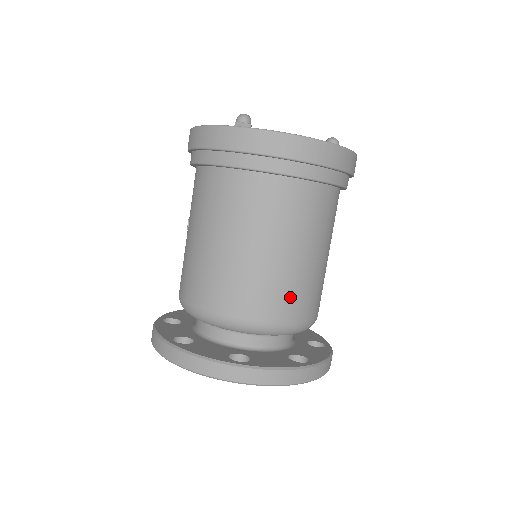
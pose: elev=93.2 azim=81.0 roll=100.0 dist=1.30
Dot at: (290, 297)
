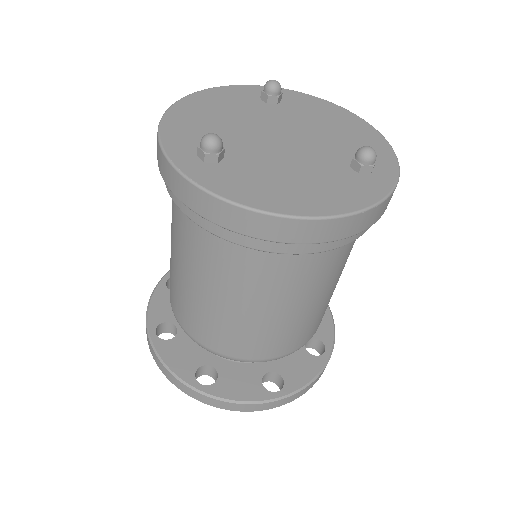
Dot at: (262, 343)
